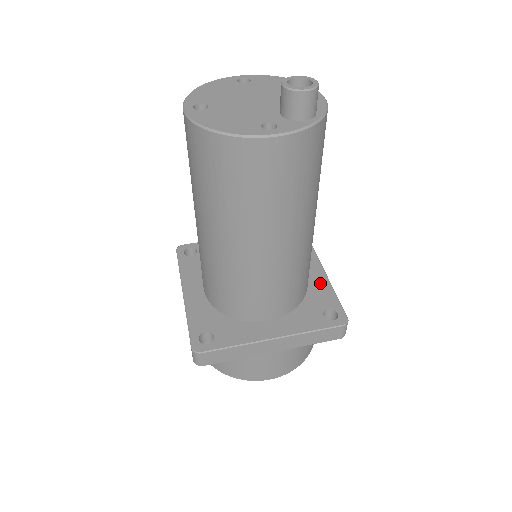
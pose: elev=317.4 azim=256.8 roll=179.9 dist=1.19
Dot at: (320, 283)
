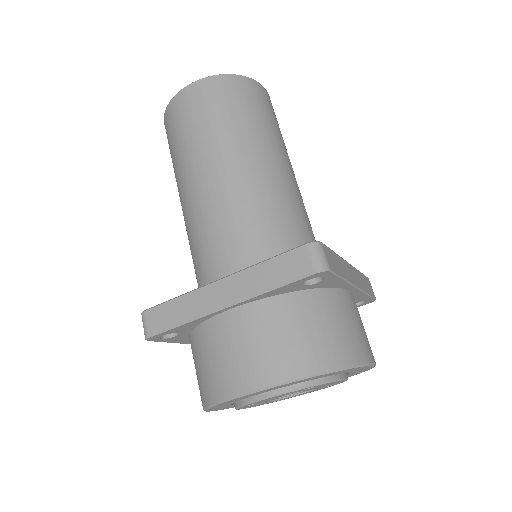
Dot at: occluded
